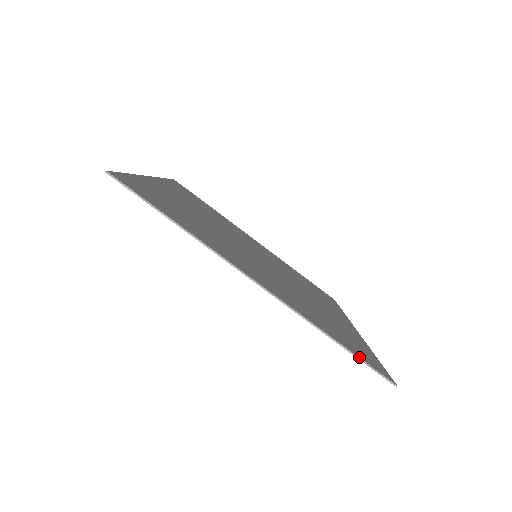
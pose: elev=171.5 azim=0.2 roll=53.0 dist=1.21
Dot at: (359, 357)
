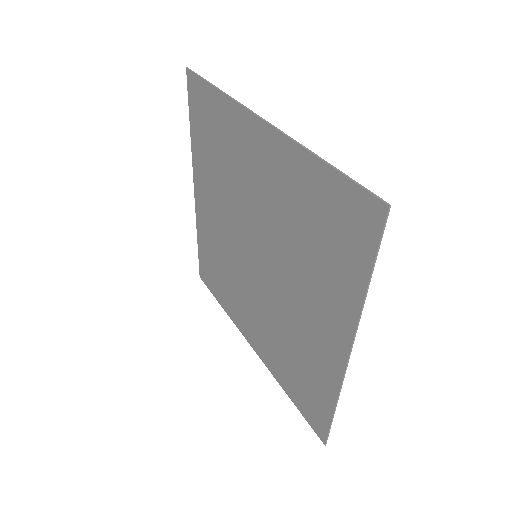
Dot at: (347, 177)
